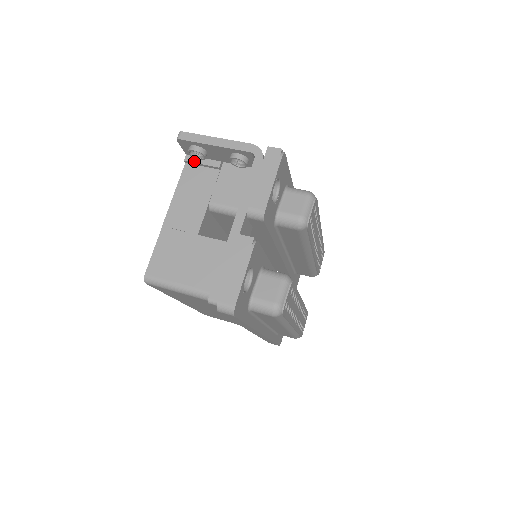
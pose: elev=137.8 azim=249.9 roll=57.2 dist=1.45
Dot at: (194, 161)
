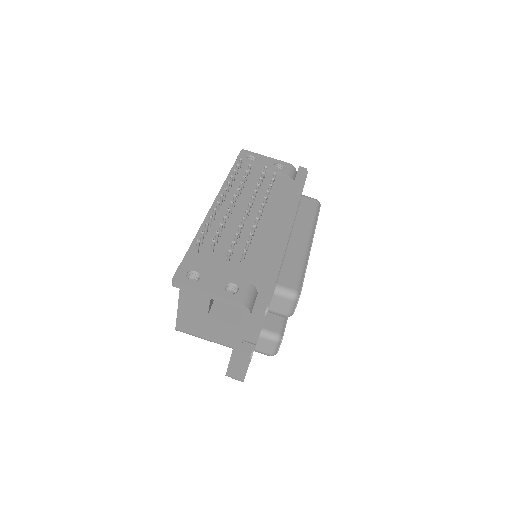
Dot at: occluded
